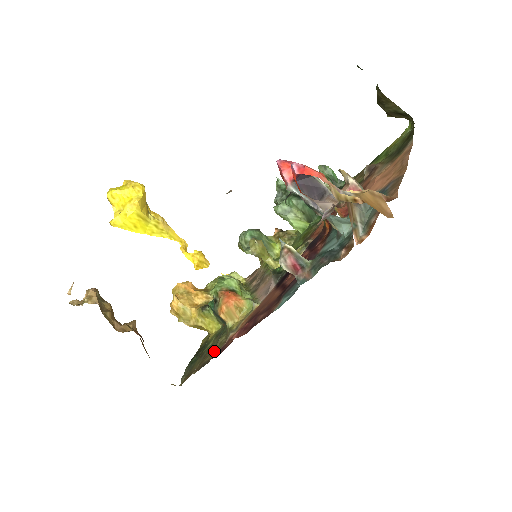
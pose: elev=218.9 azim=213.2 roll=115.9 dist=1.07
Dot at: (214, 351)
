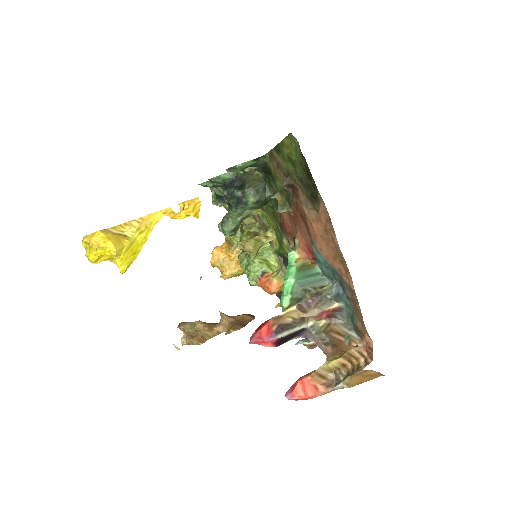
Dot at: occluded
